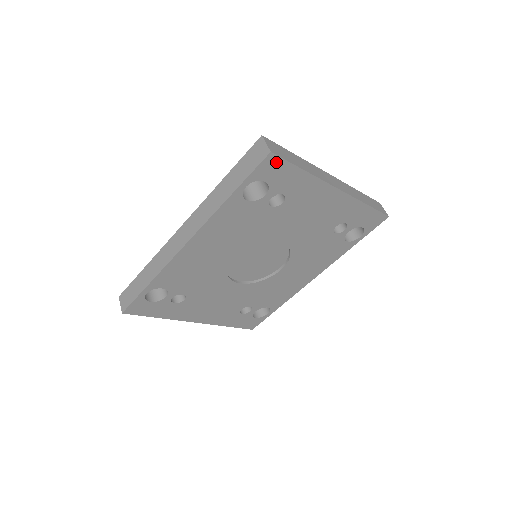
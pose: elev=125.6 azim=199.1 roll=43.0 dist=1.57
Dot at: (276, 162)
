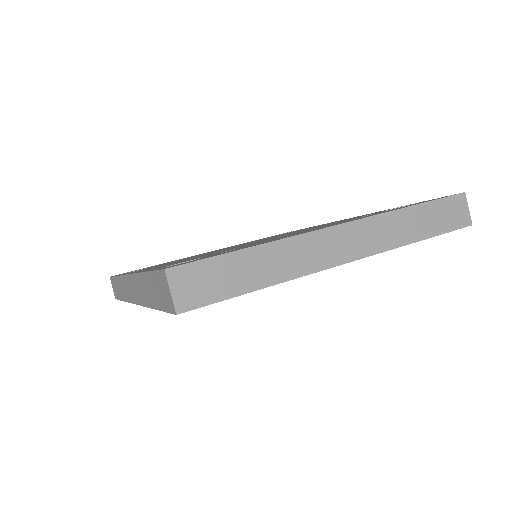
Dot at: (198, 306)
